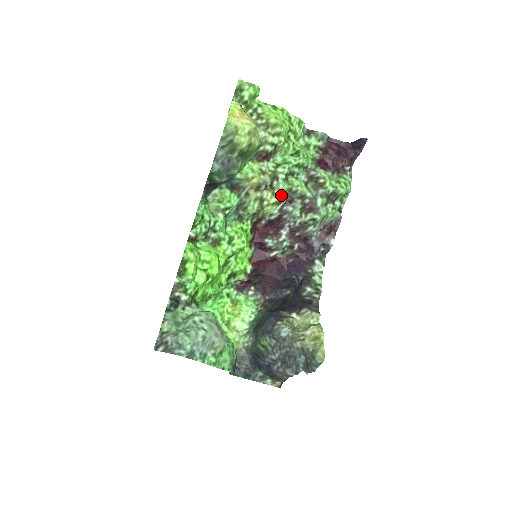
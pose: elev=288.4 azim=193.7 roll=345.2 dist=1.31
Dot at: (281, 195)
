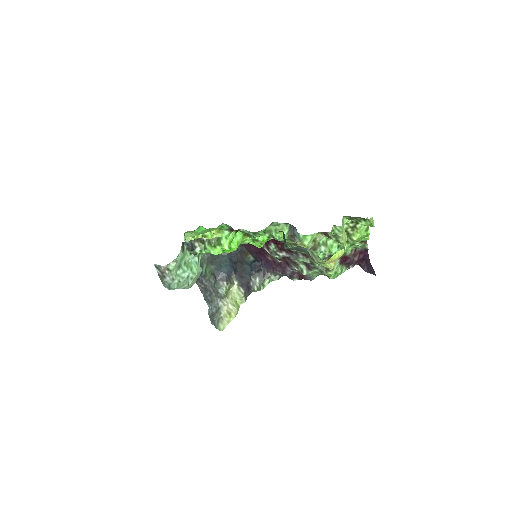
Dot at: (306, 253)
